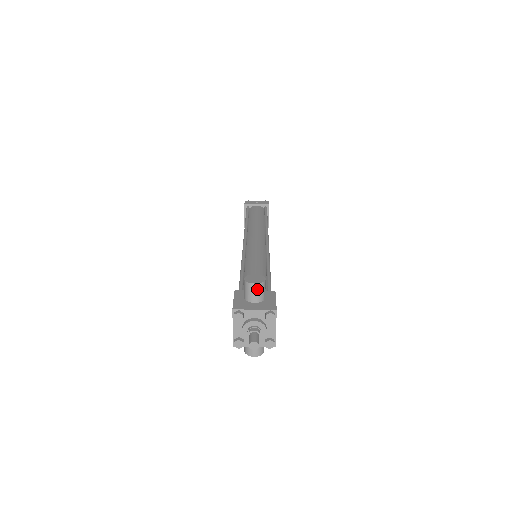
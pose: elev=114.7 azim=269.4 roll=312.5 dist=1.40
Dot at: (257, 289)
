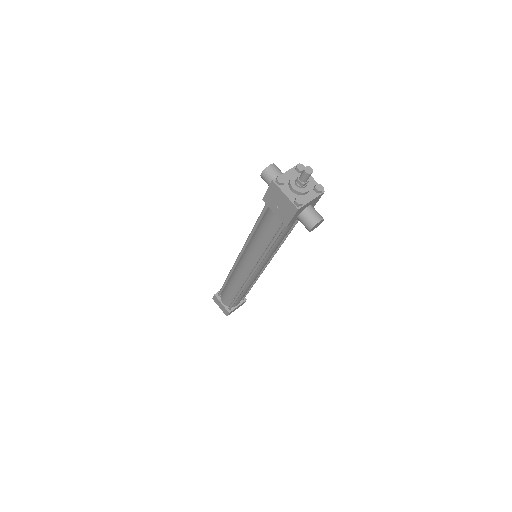
Dot at: (275, 168)
